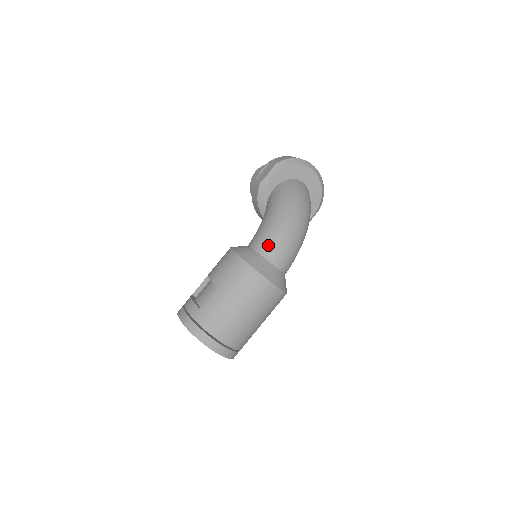
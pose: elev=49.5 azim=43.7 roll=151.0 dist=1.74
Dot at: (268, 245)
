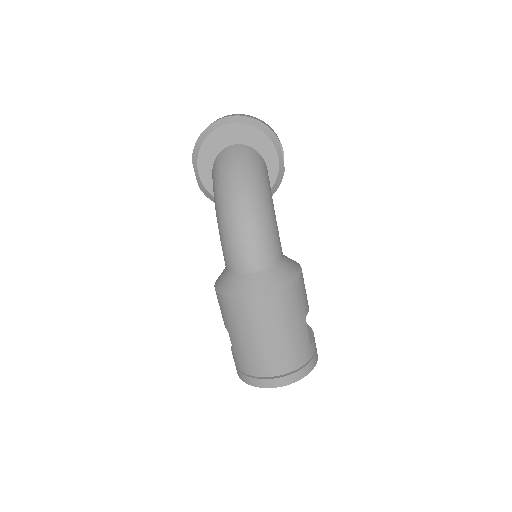
Dot at: (229, 258)
